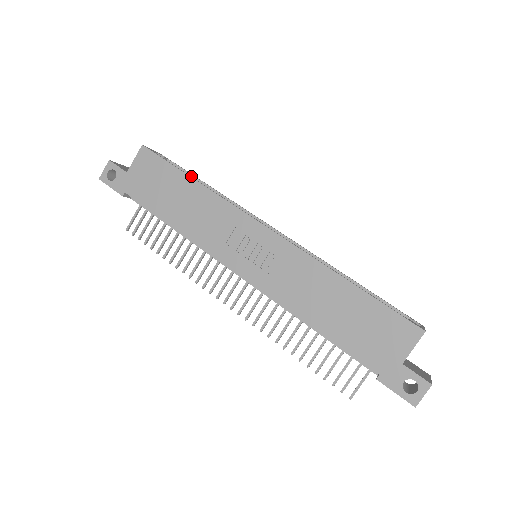
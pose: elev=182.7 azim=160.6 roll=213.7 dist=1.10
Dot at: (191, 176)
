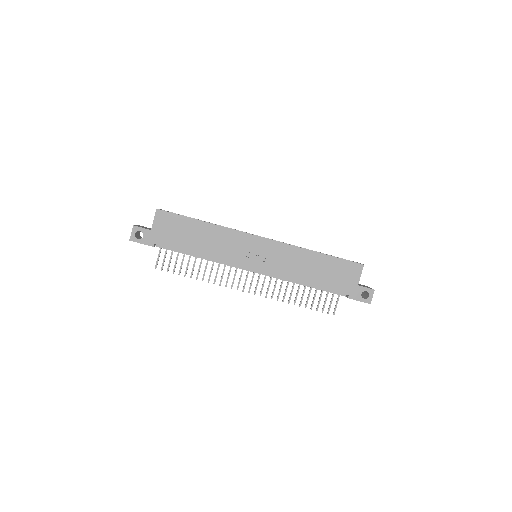
Dot at: occluded
